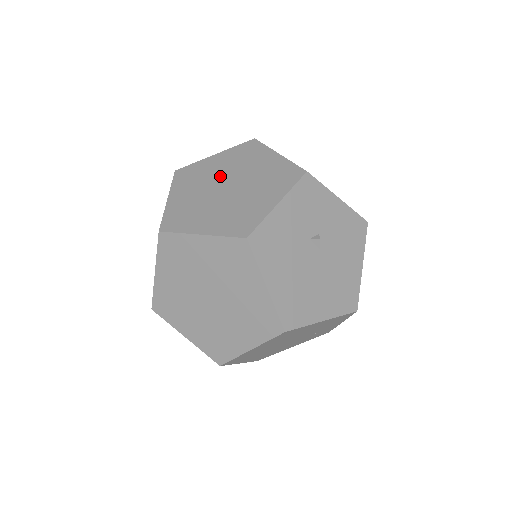
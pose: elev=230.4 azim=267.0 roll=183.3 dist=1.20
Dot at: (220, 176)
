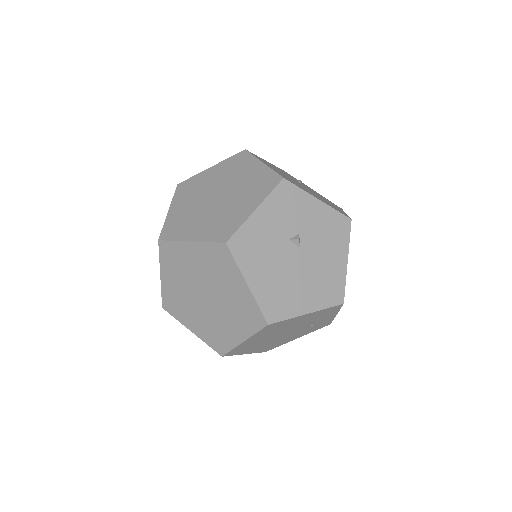
Dot at: (212, 187)
